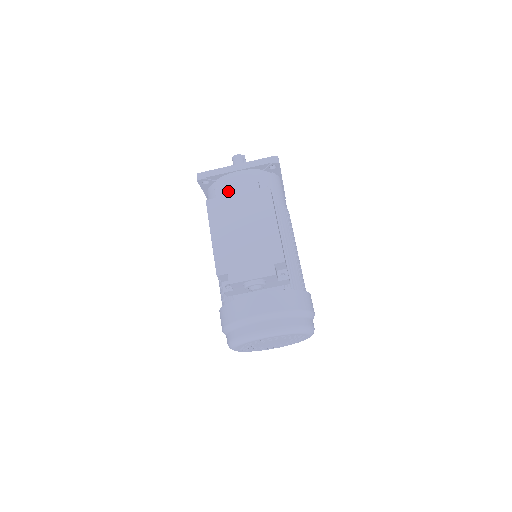
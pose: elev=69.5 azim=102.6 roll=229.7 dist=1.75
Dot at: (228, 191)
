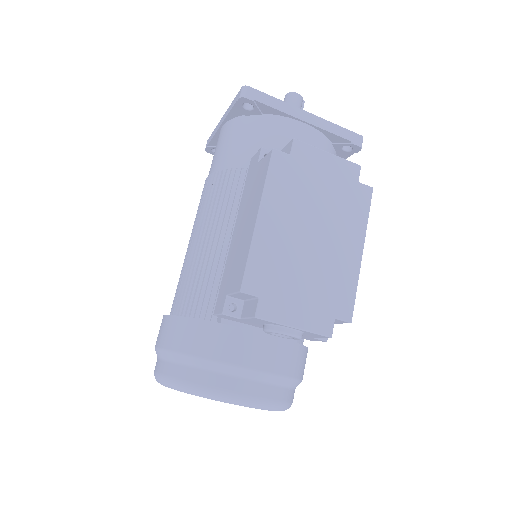
Dot at: (313, 156)
